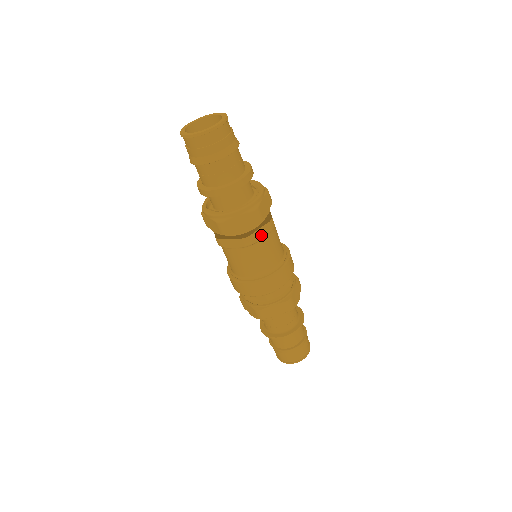
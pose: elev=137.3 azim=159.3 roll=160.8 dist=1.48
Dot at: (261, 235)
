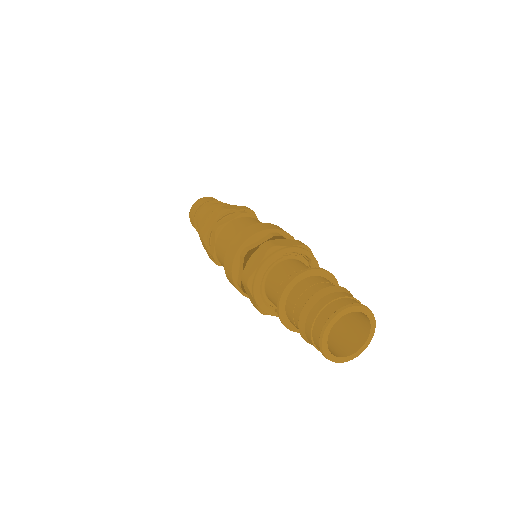
Dot at: (229, 220)
